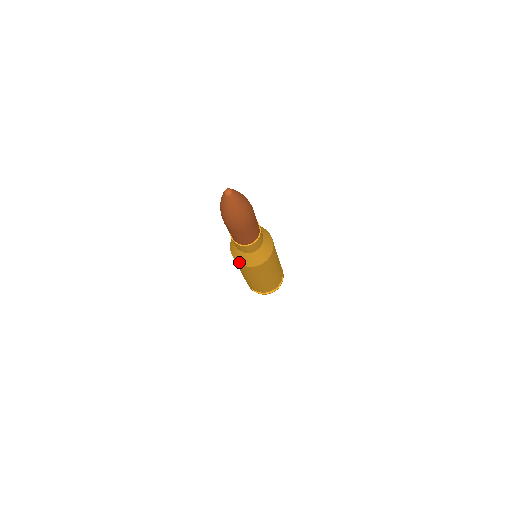
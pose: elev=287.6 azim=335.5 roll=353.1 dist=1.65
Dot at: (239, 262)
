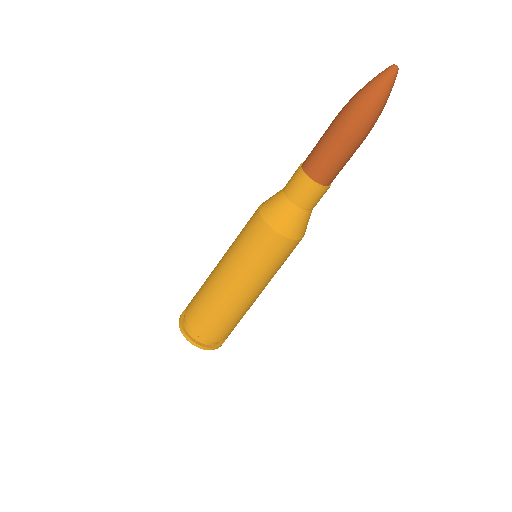
Dot at: (285, 233)
